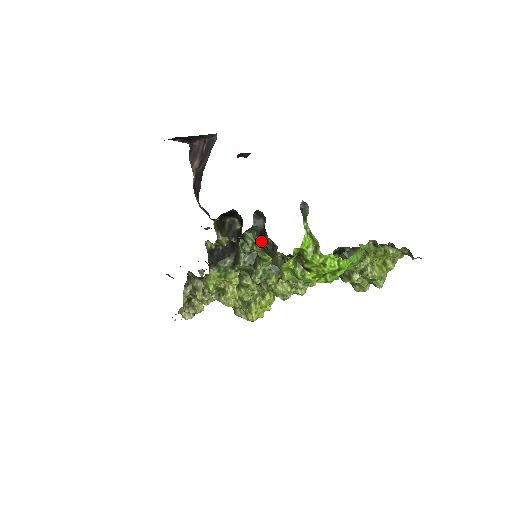
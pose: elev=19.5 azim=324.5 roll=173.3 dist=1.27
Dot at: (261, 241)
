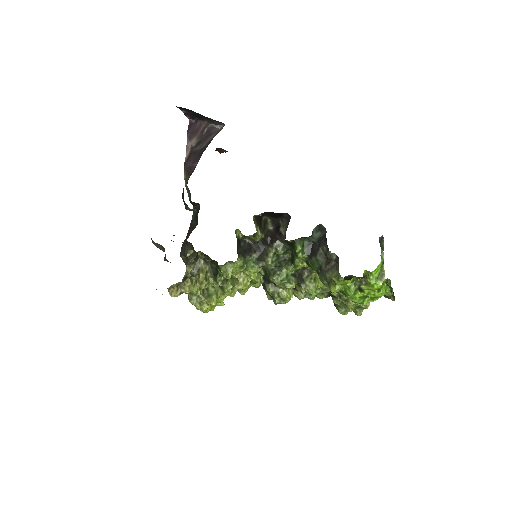
Dot at: (310, 251)
